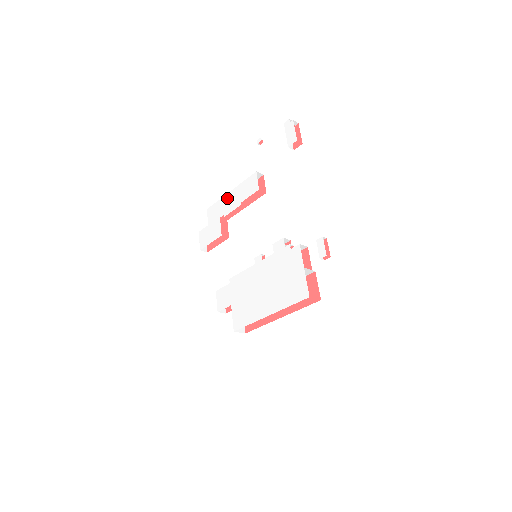
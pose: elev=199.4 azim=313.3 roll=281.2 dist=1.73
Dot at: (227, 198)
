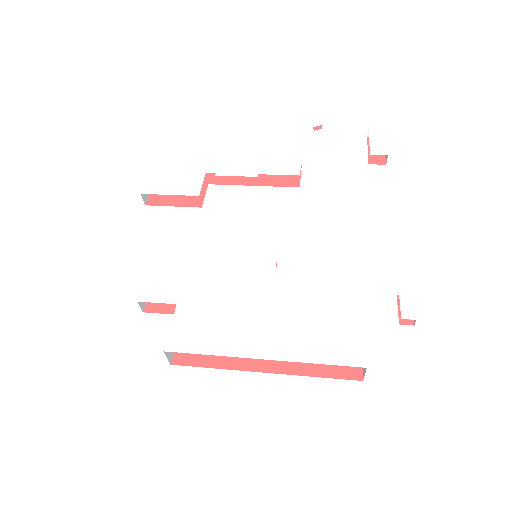
Dot at: (232, 156)
